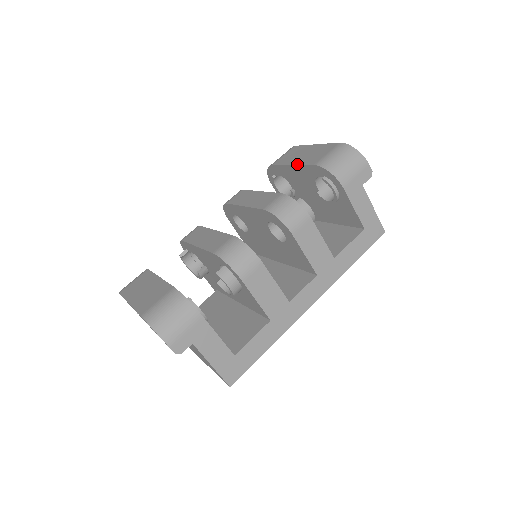
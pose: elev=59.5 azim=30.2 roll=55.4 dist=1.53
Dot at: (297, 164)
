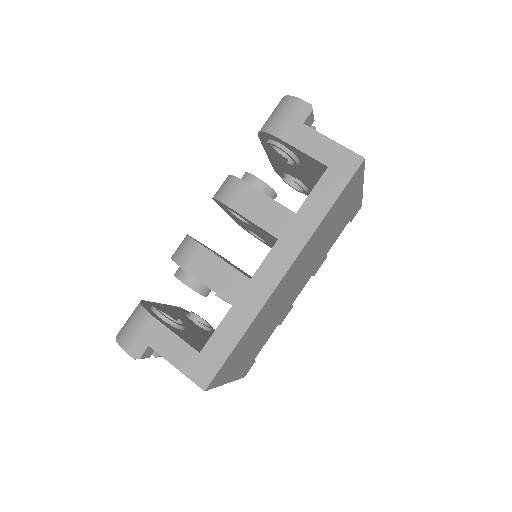
Dot at: (265, 149)
